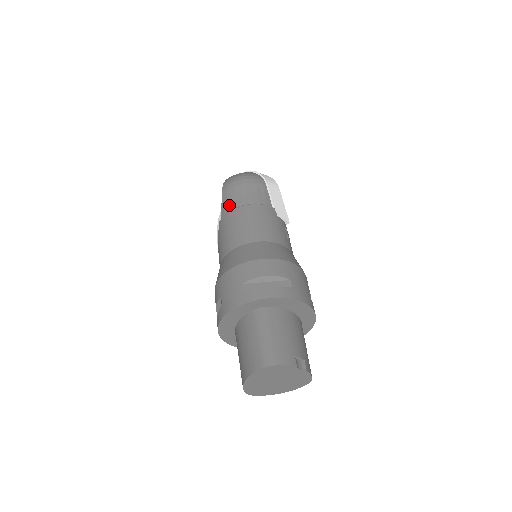
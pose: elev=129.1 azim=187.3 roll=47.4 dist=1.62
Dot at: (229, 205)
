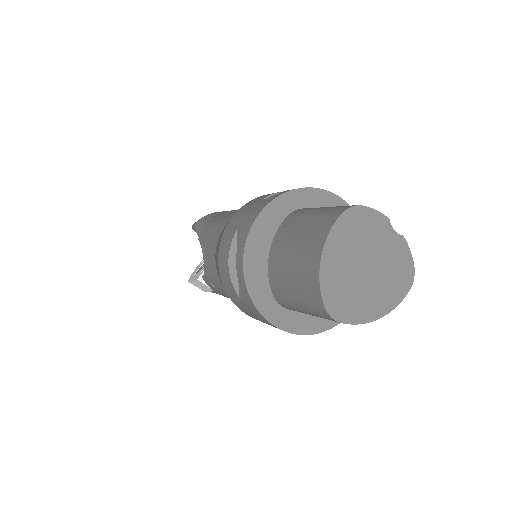
Dot at: (207, 222)
